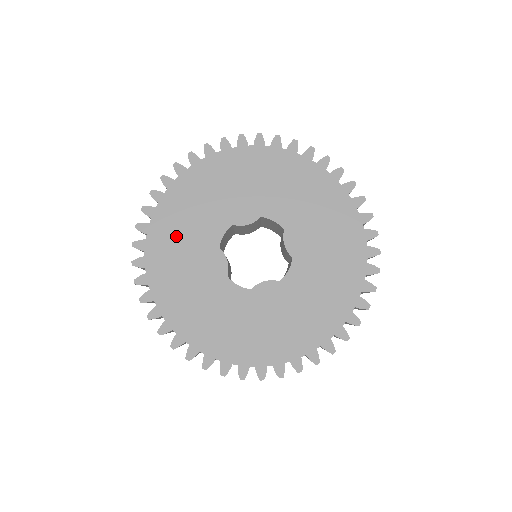
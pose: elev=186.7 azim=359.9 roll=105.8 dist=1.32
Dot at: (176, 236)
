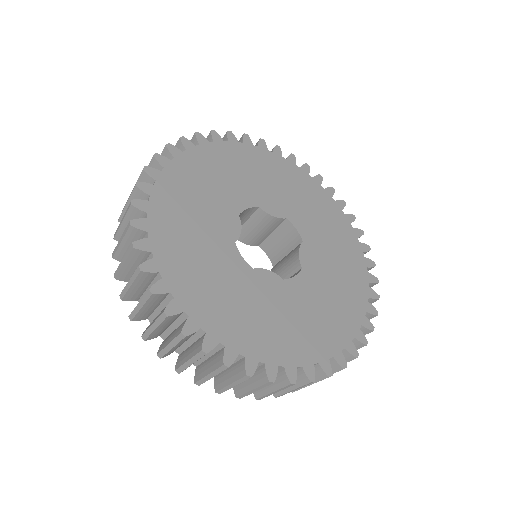
Dot at: (202, 178)
